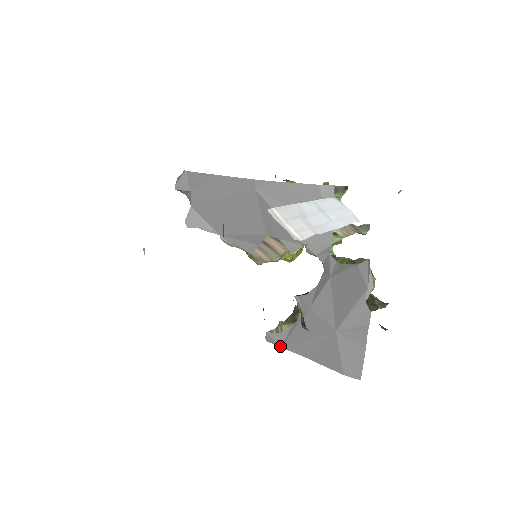
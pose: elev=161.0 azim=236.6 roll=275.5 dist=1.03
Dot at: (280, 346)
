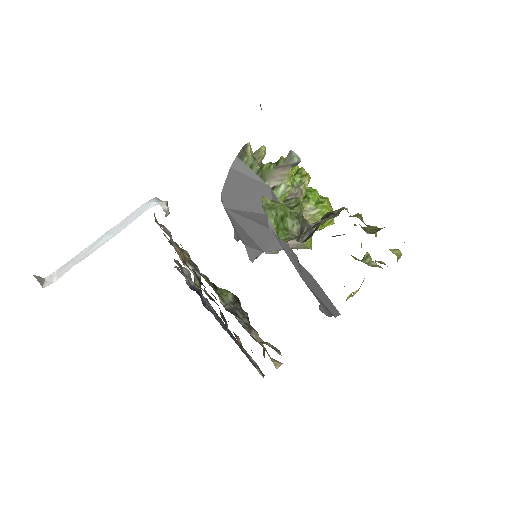
Dot at: (329, 316)
